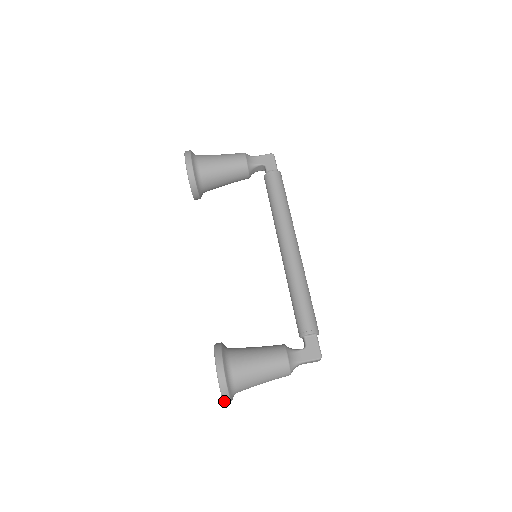
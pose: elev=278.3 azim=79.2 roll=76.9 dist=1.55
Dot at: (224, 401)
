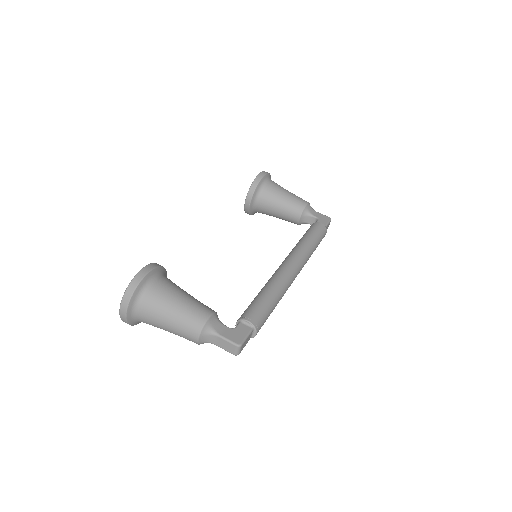
Dot at: (121, 306)
